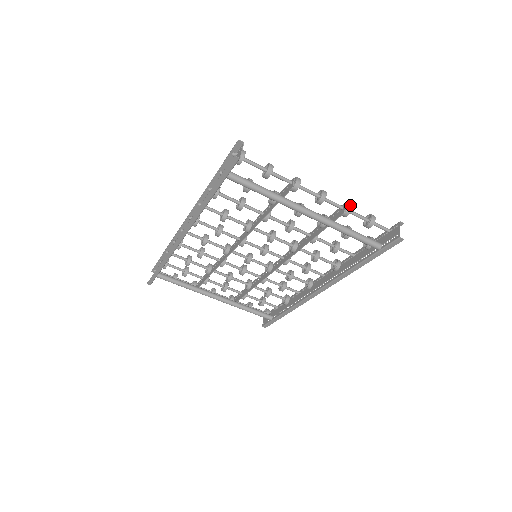
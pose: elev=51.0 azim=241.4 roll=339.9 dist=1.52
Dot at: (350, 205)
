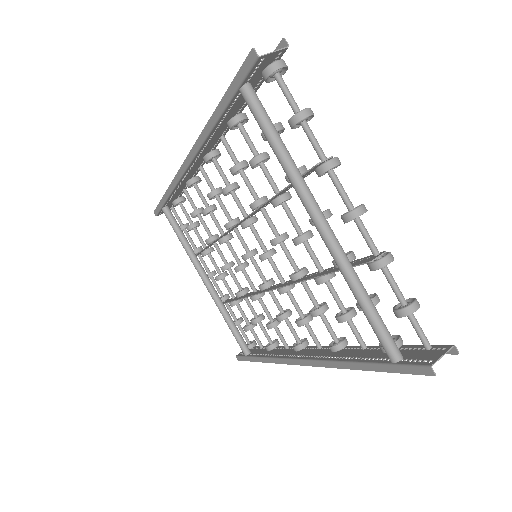
Dot at: (390, 258)
